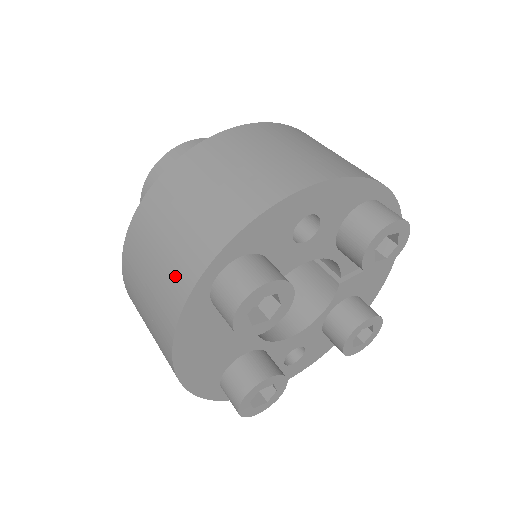
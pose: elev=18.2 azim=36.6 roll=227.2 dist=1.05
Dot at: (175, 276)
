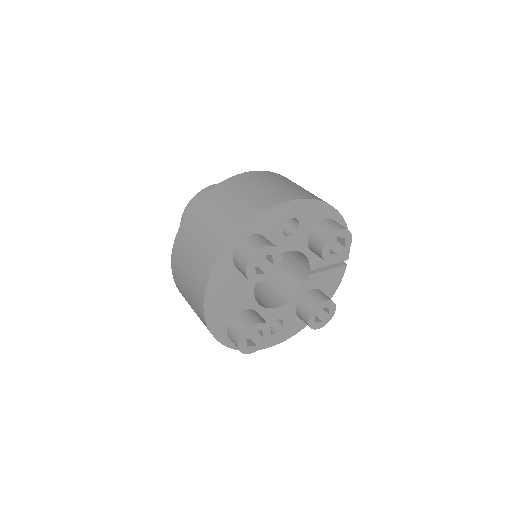
Dot at: (213, 243)
